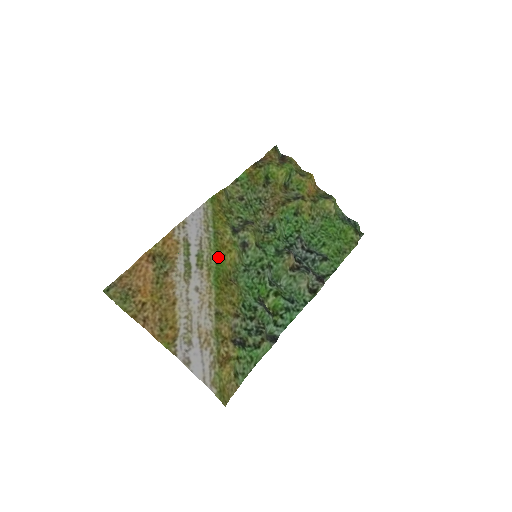
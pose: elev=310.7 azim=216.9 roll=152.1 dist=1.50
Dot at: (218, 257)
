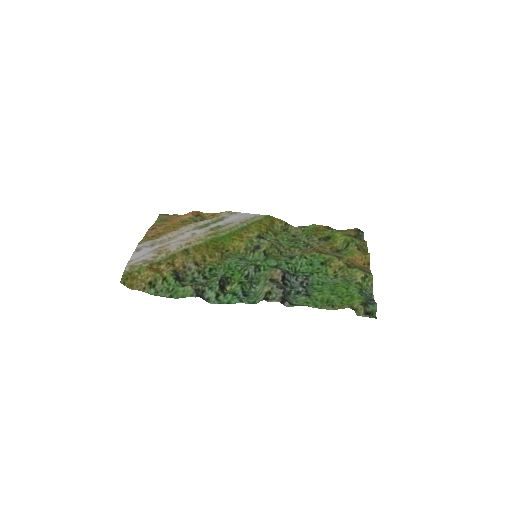
Dot at: (229, 236)
